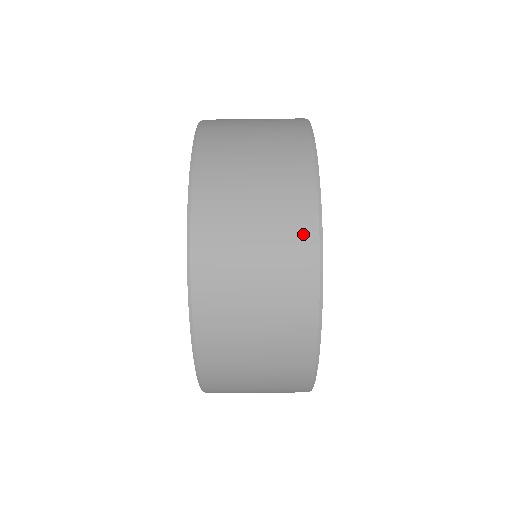
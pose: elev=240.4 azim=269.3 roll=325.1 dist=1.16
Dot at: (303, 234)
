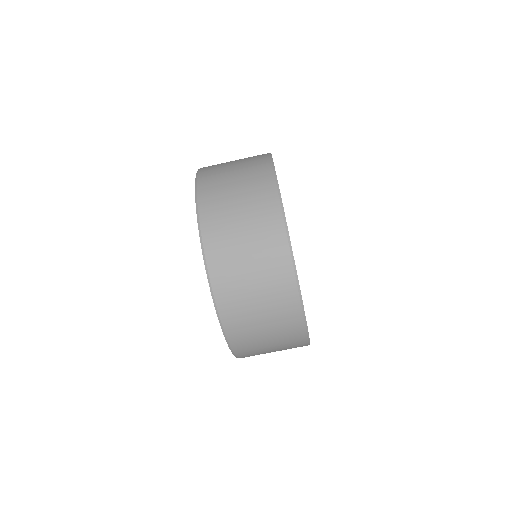
Dot at: (266, 184)
